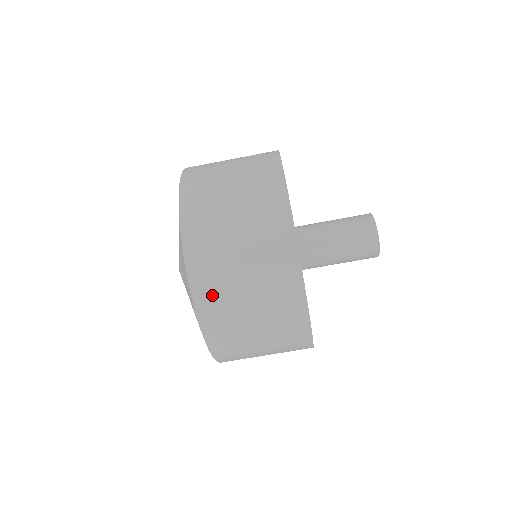
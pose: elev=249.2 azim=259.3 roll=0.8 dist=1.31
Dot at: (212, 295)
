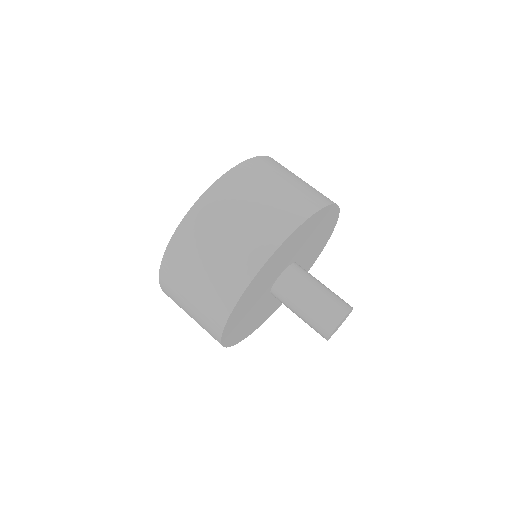
Dot at: (276, 164)
